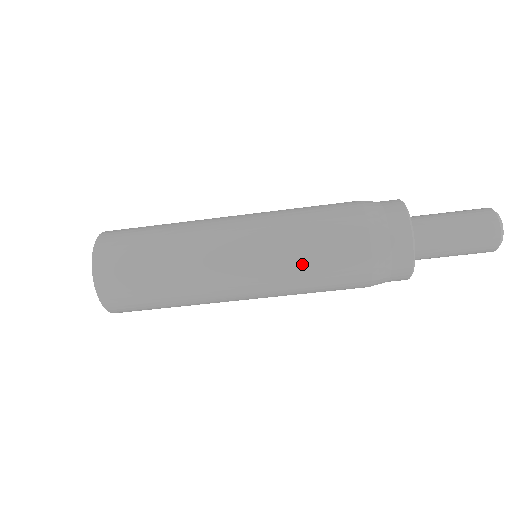
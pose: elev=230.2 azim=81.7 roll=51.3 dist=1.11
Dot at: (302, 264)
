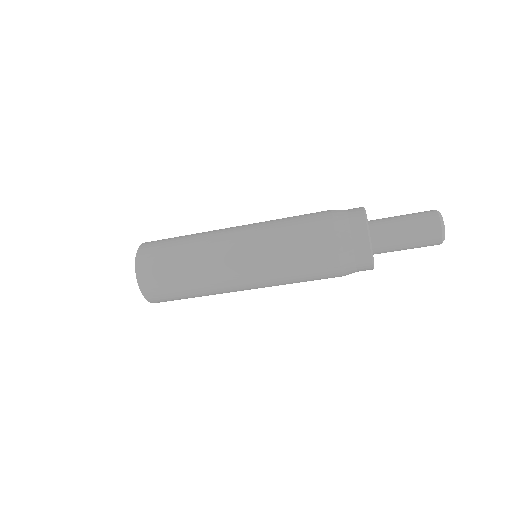
Dot at: occluded
